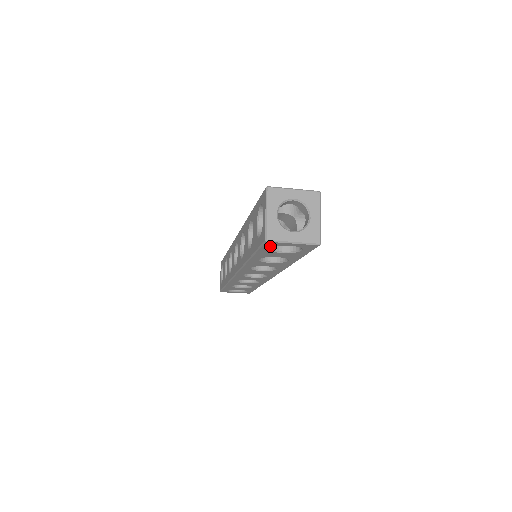
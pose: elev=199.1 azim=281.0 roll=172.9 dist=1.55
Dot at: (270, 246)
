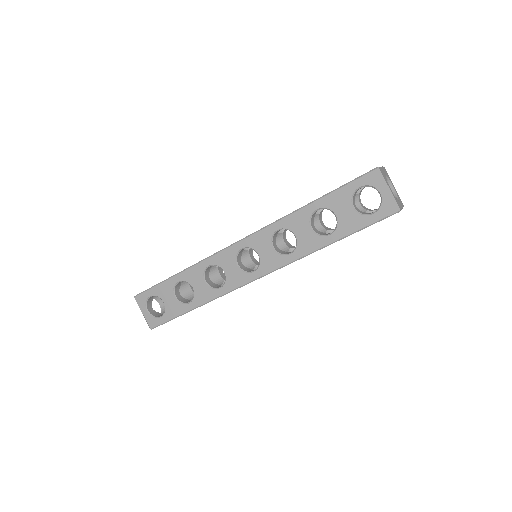
Dot at: (385, 218)
